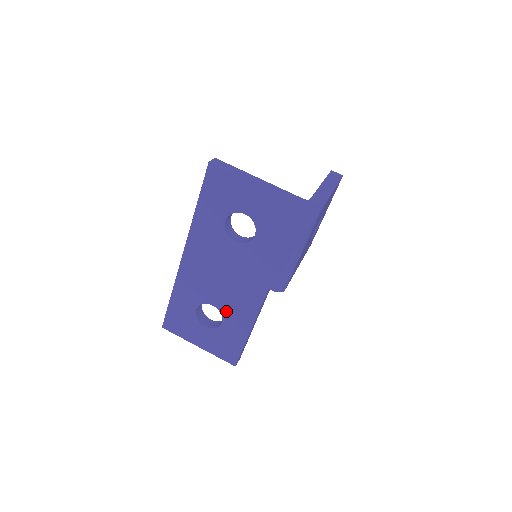
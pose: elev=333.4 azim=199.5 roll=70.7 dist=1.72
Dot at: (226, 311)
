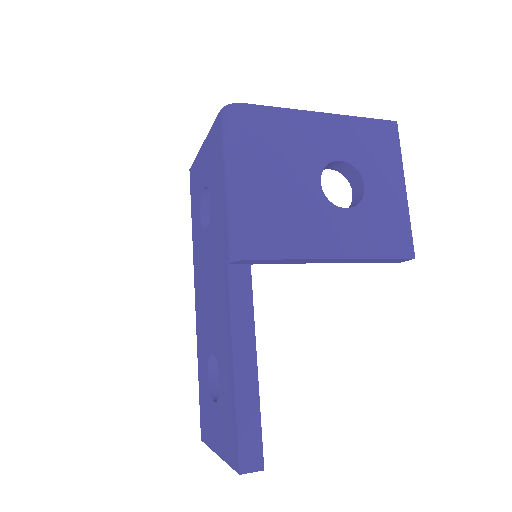
Dot at: (218, 351)
